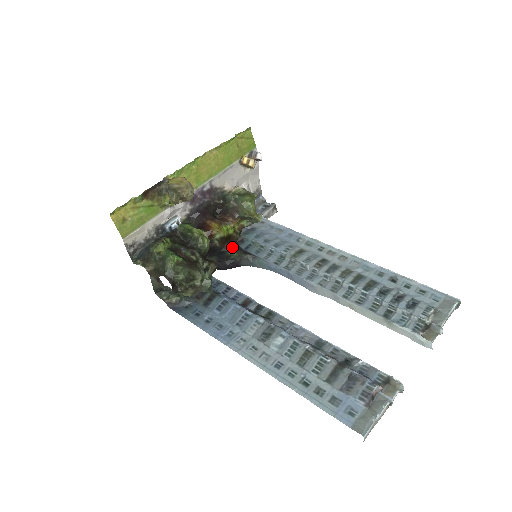
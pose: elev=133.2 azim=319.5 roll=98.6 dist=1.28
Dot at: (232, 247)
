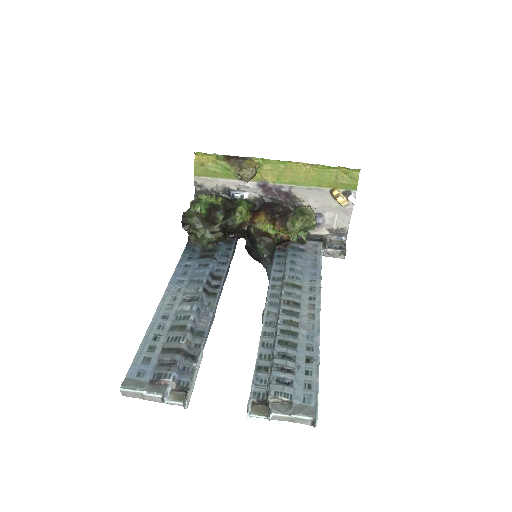
Dot at: (263, 243)
